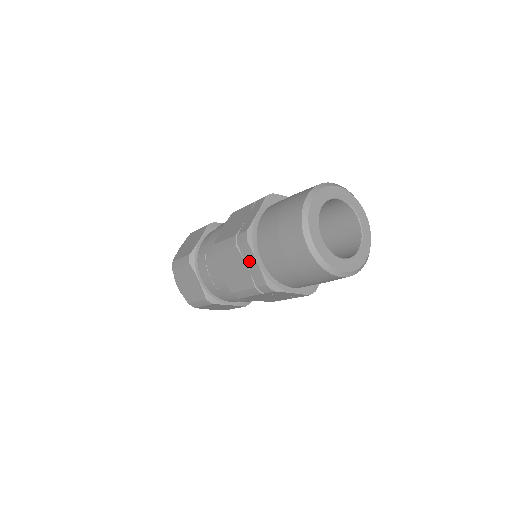
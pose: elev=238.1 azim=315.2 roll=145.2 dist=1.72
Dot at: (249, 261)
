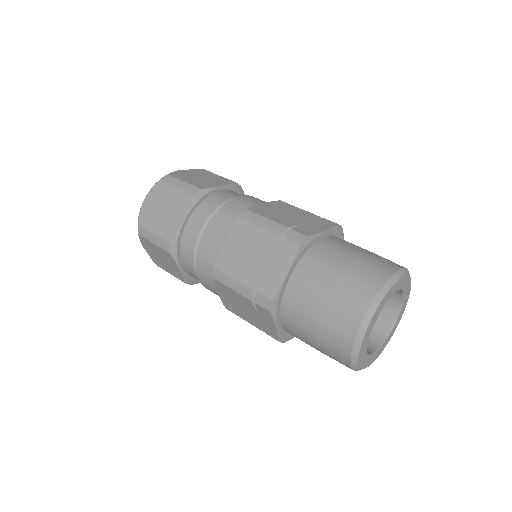
Dot at: (279, 263)
